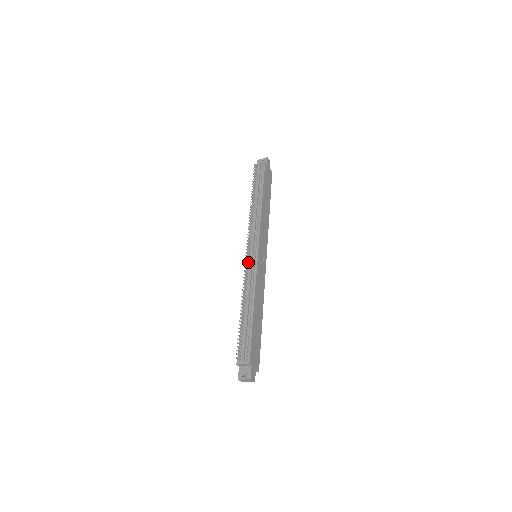
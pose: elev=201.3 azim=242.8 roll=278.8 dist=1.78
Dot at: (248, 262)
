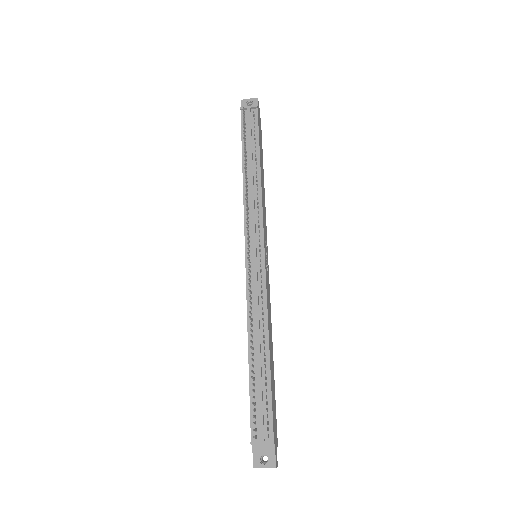
Dot at: (249, 267)
